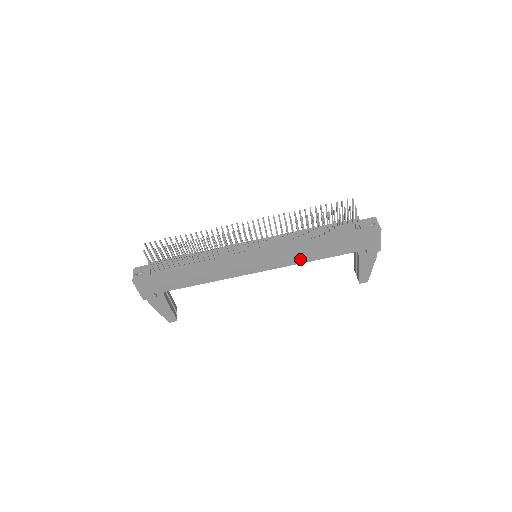
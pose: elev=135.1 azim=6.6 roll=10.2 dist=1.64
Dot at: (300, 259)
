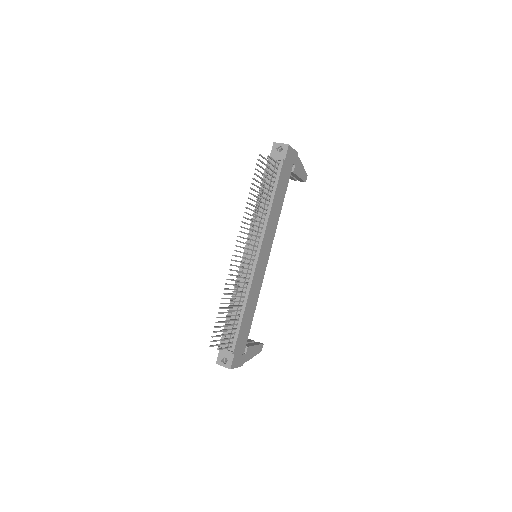
Dot at: (276, 221)
